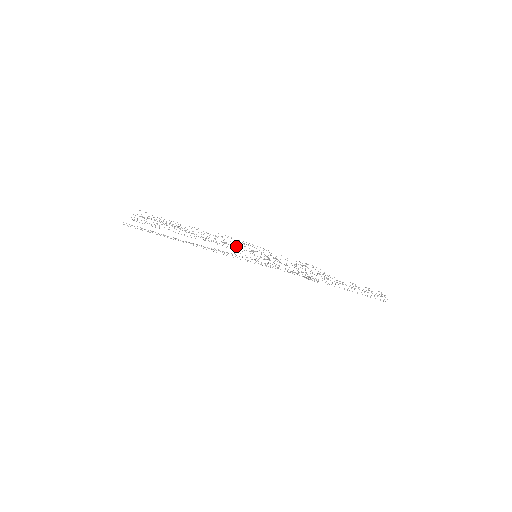
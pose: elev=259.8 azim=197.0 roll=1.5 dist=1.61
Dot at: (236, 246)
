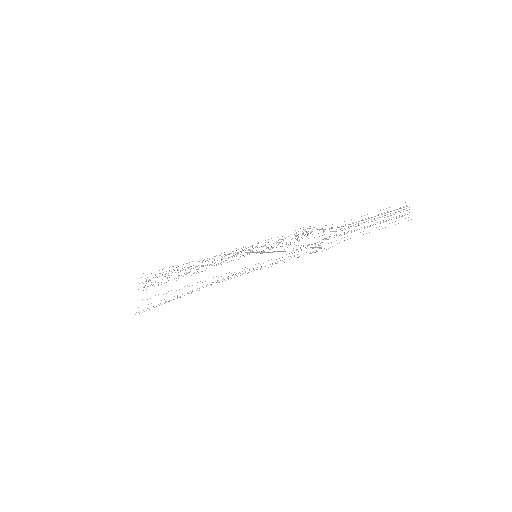
Dot at: occluded
